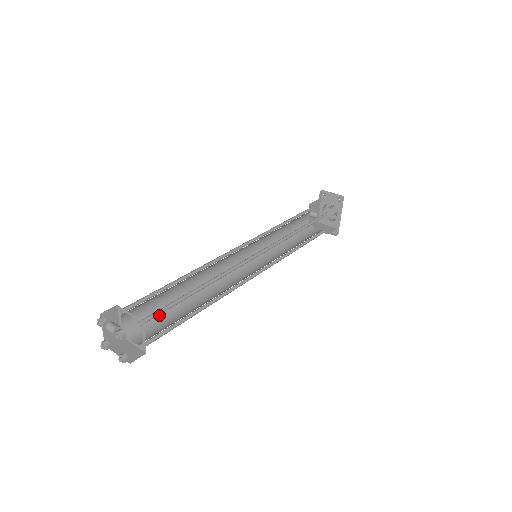
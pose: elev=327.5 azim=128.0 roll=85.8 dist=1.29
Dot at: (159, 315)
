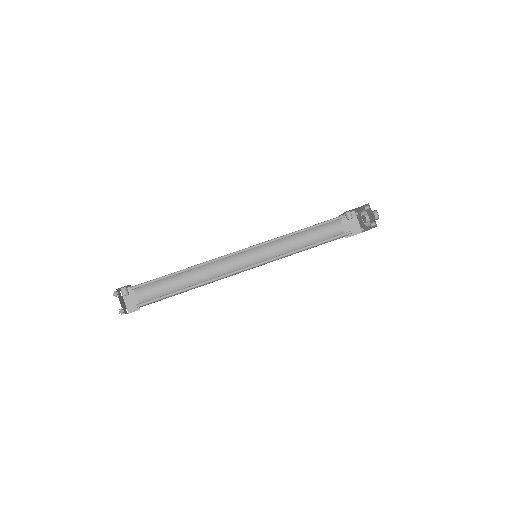
Dot at: (161, 282)
